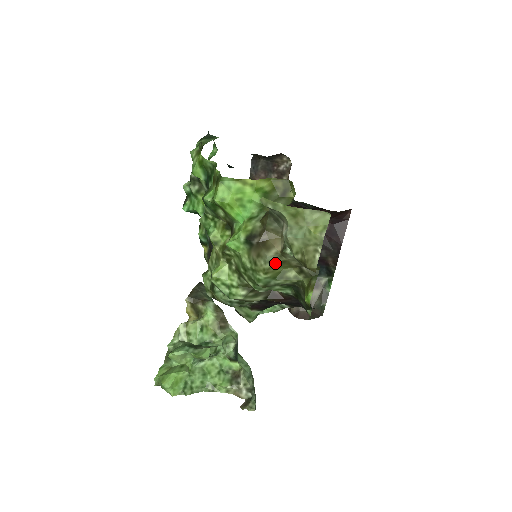
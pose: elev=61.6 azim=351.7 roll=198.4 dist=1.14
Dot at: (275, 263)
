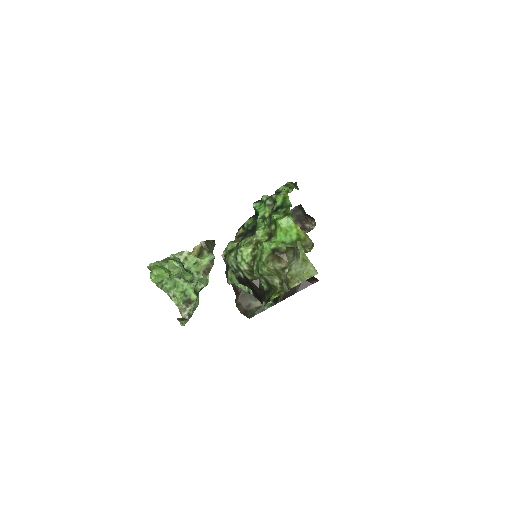
Dot at: (276, 270)
